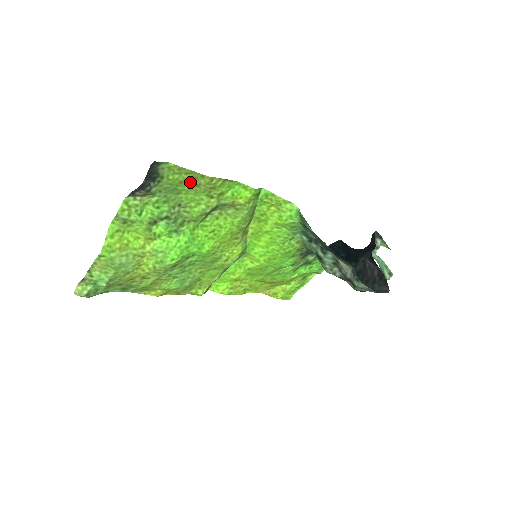
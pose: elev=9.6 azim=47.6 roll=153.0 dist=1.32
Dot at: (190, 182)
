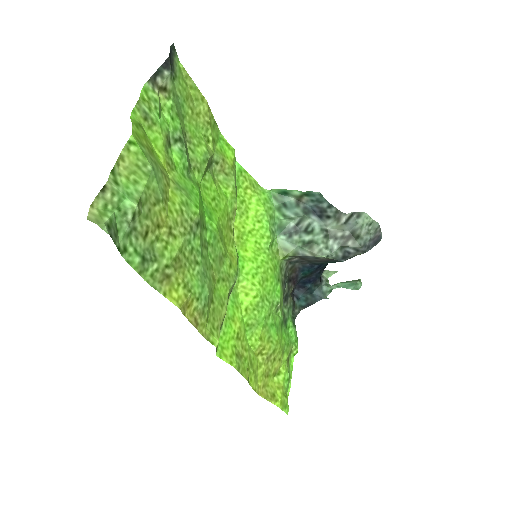
Dot at: (192, 105)
